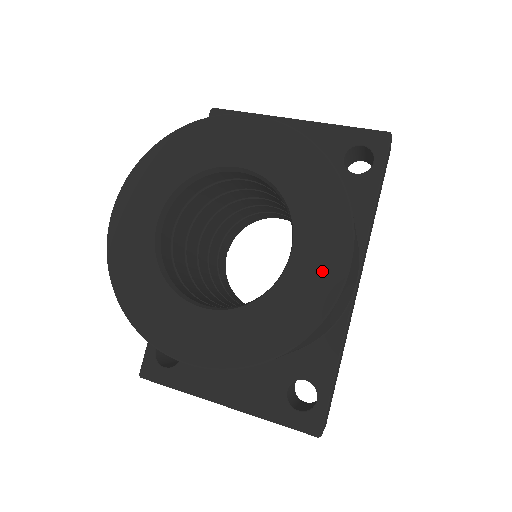
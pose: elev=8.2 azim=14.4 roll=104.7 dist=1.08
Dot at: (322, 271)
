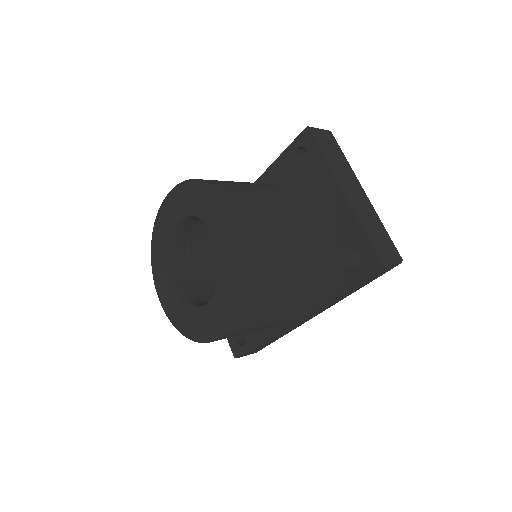
Dot at: (211, 325)
